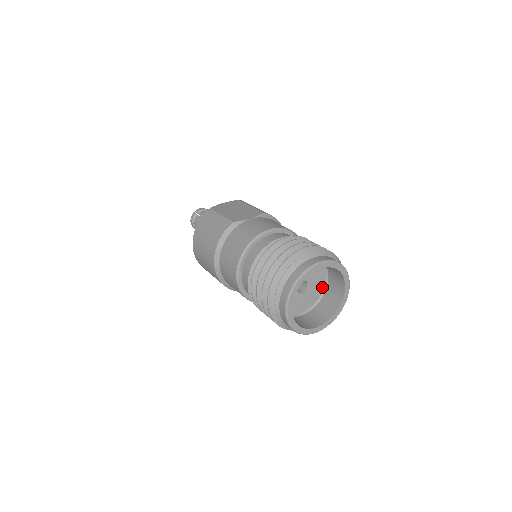
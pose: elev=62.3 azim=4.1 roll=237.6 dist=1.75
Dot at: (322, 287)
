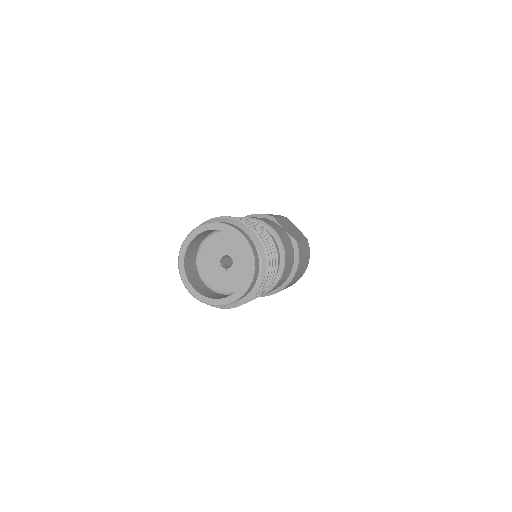
Dot at: (237, 288)
